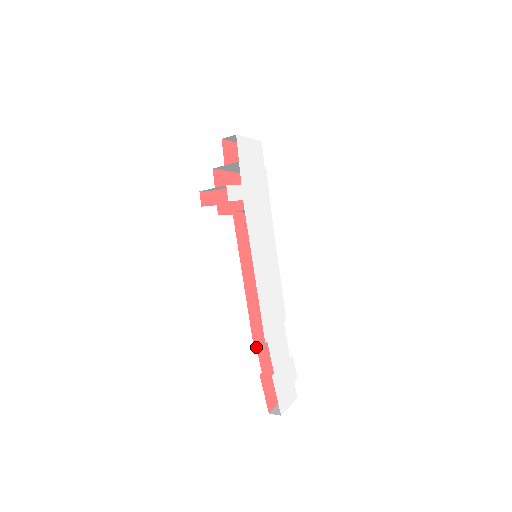
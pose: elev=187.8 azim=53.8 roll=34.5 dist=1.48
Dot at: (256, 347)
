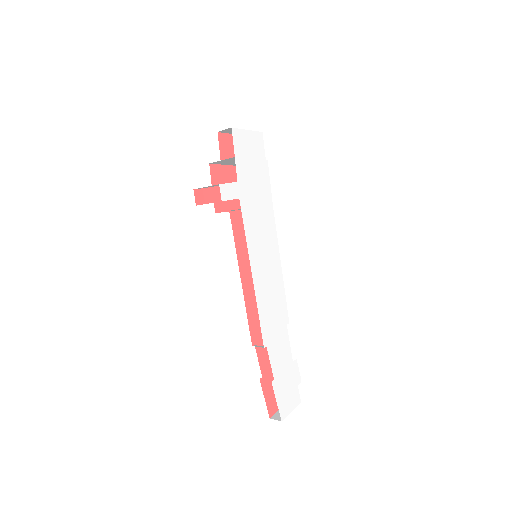
Dot at: (256, 351)
